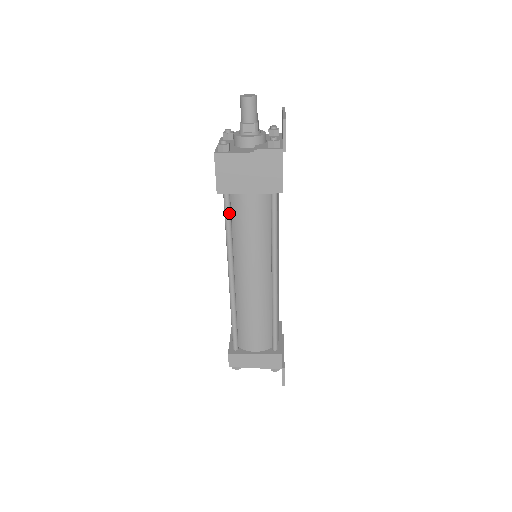
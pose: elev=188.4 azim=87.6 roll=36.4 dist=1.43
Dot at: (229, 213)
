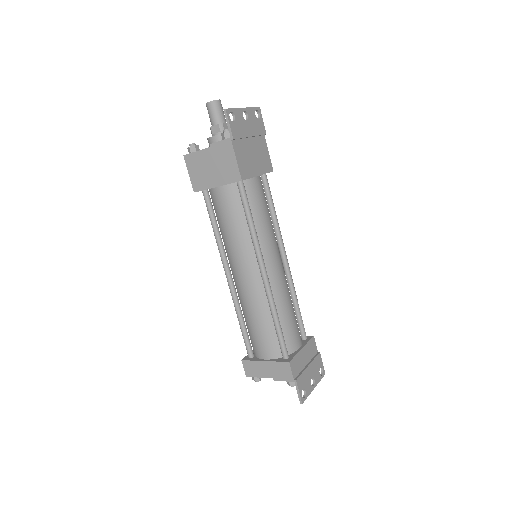
Dot at: (210, 210)
